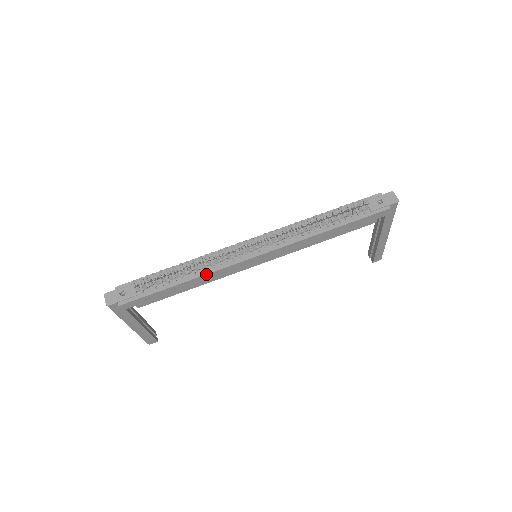
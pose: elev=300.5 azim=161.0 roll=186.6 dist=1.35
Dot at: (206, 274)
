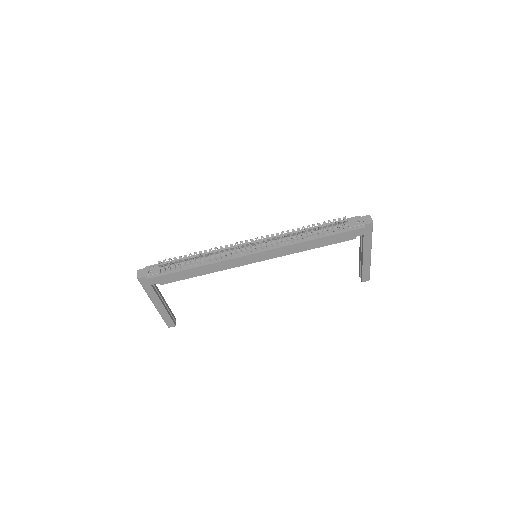
Dot at: (214, 263)
